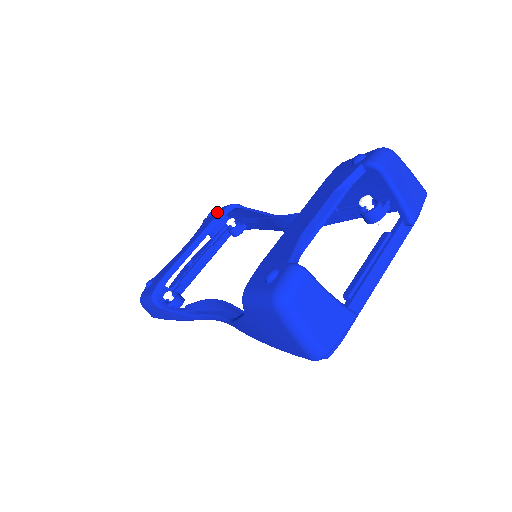
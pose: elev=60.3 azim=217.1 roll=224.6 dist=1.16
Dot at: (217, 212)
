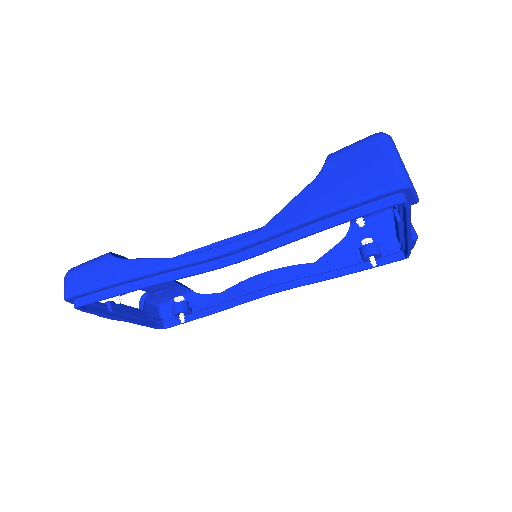
Dot at: occluded
